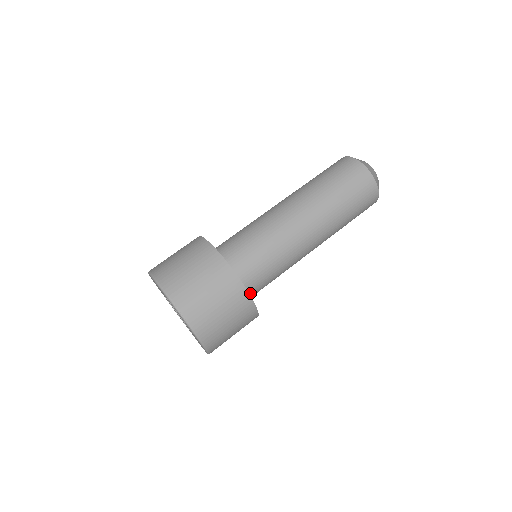
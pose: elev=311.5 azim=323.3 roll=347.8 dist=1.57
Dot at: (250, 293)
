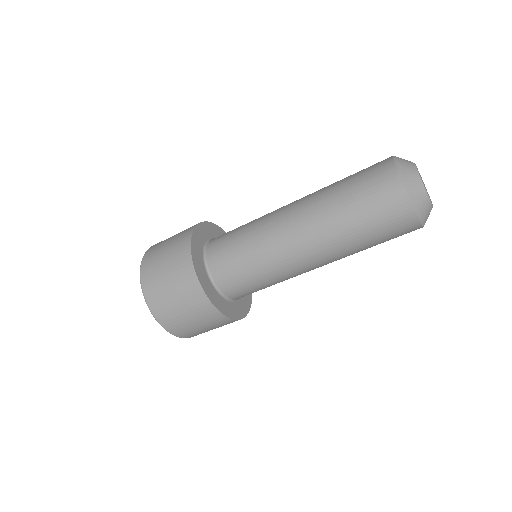
Dot at: (229, 294)
